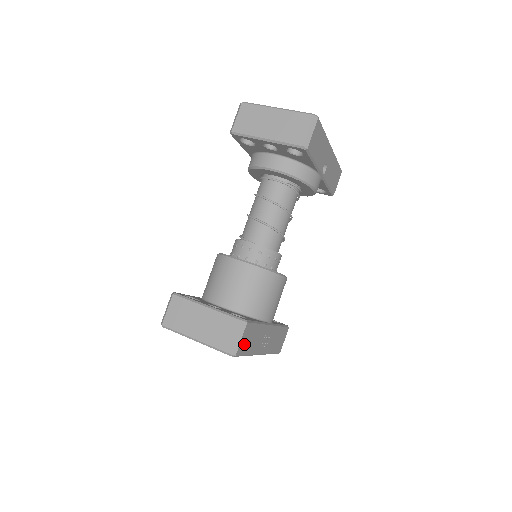
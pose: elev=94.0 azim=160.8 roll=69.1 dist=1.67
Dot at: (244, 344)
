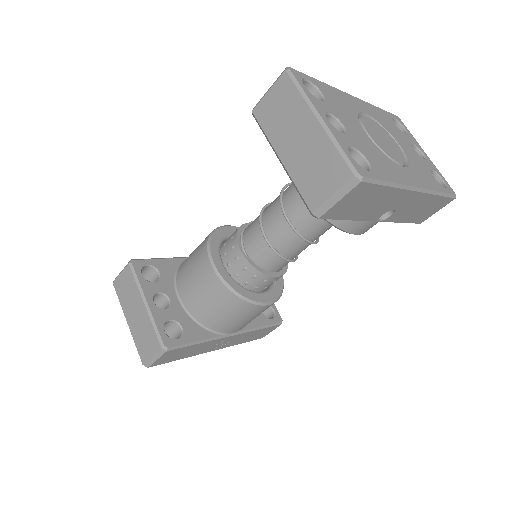
Dot at: (166, 359)
